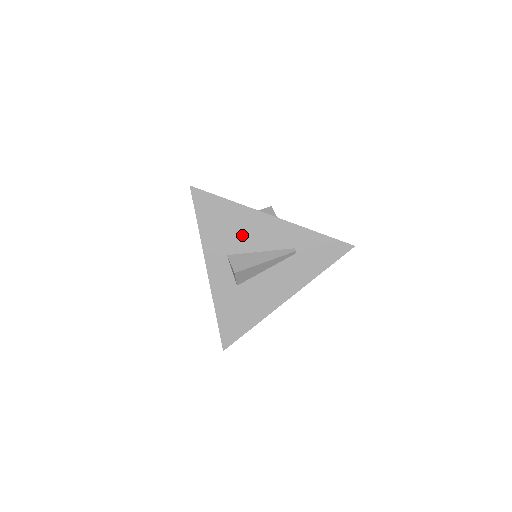
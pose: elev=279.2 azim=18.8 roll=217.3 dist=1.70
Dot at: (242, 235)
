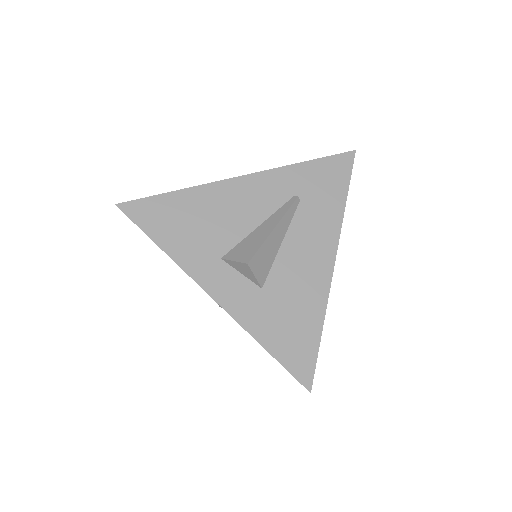
Dot at: (222, 221)
